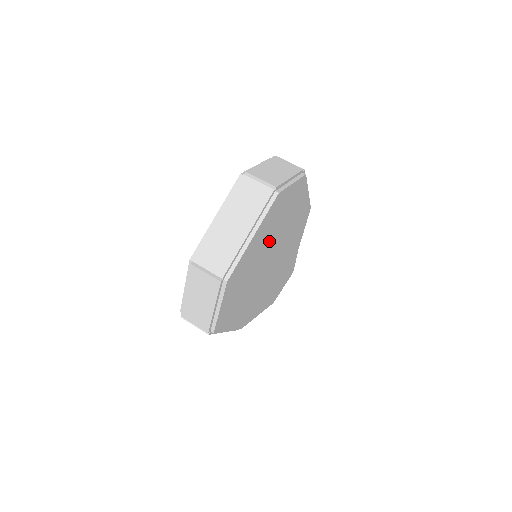
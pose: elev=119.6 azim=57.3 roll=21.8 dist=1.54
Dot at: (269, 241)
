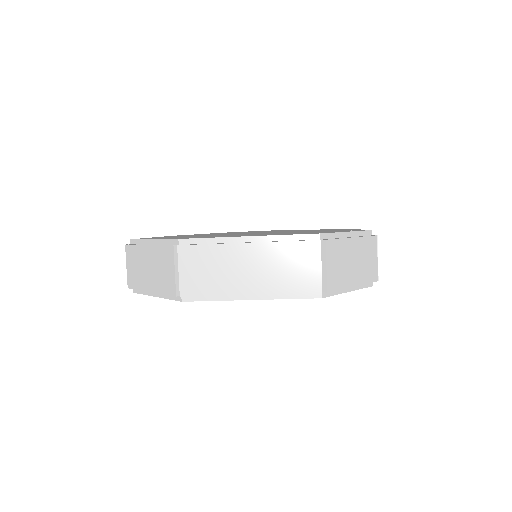
Dot at: occluded
